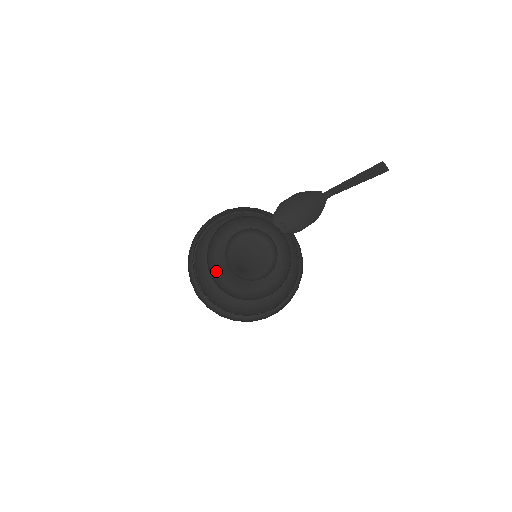
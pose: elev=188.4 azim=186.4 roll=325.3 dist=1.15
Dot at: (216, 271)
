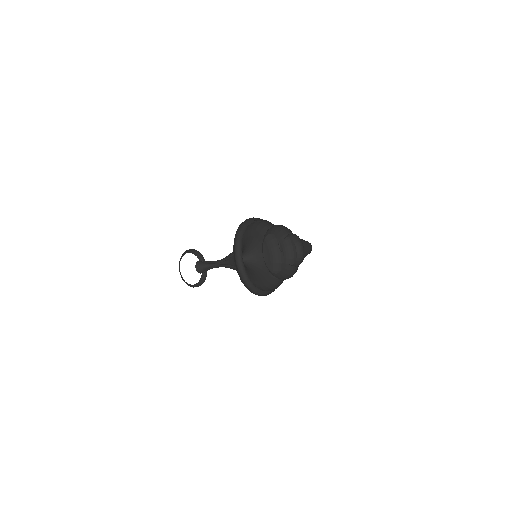
Dot at: (262, 250)
